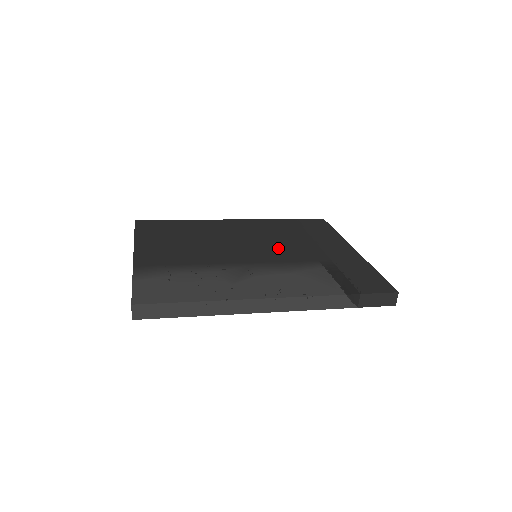
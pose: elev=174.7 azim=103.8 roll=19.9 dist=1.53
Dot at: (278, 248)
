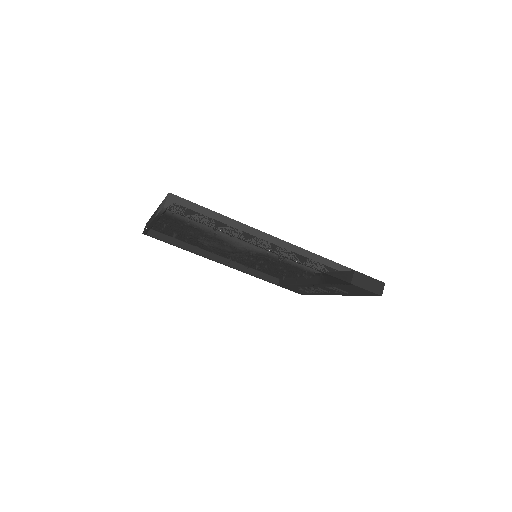
Dot at: occluded
